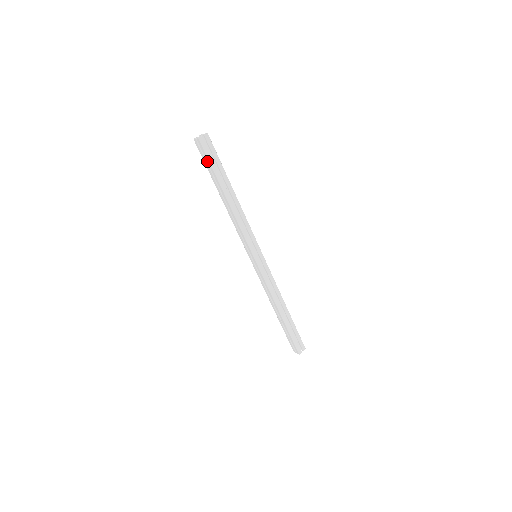
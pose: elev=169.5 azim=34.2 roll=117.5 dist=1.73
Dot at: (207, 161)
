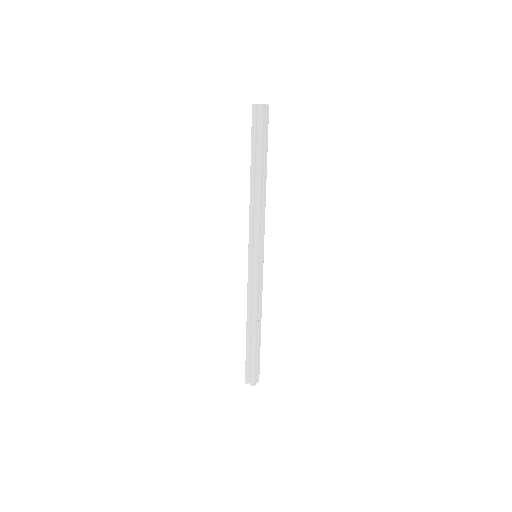
Dot at: (258, 132)
